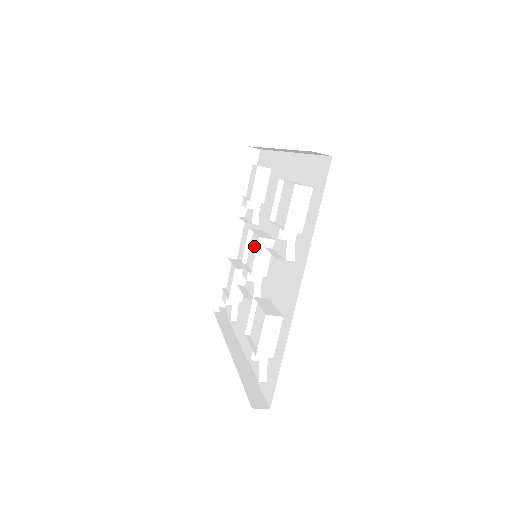
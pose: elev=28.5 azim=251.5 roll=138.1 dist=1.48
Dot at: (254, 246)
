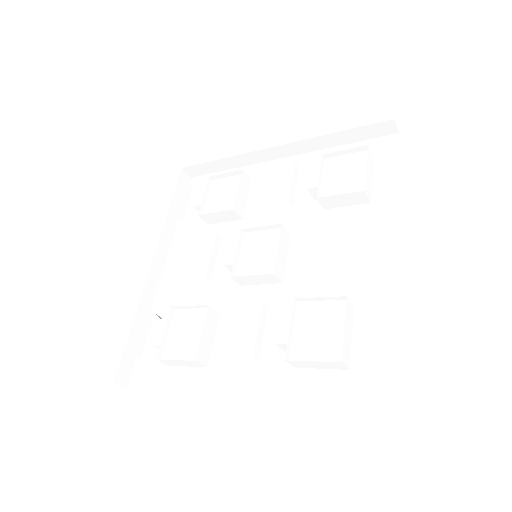
Dot at: (265, 247)
